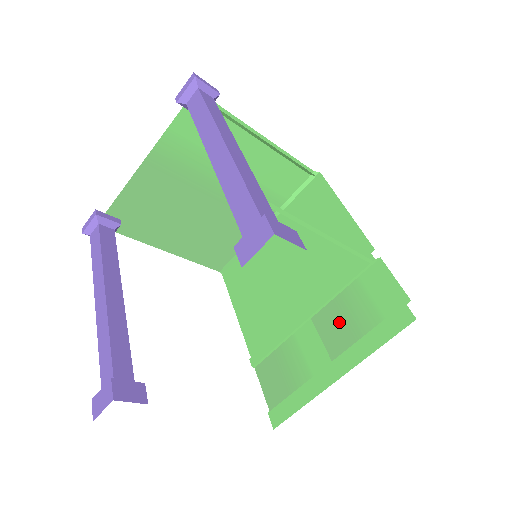
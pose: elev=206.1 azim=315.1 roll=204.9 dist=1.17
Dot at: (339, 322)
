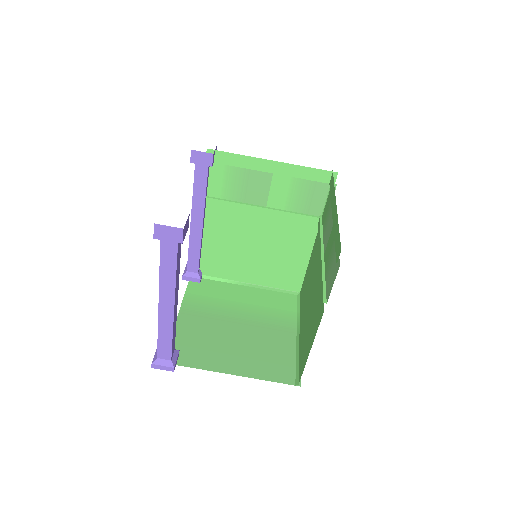
Dot at: (328, 227)
